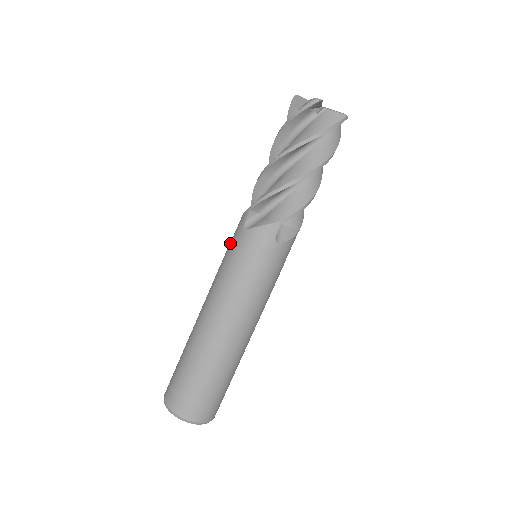
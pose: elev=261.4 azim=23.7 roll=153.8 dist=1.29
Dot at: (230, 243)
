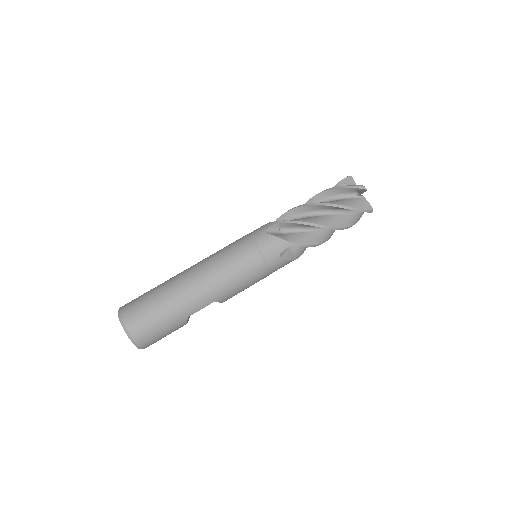
Dot at: occluded
